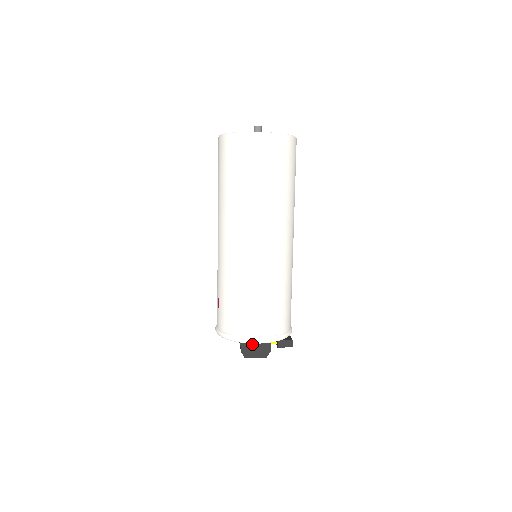
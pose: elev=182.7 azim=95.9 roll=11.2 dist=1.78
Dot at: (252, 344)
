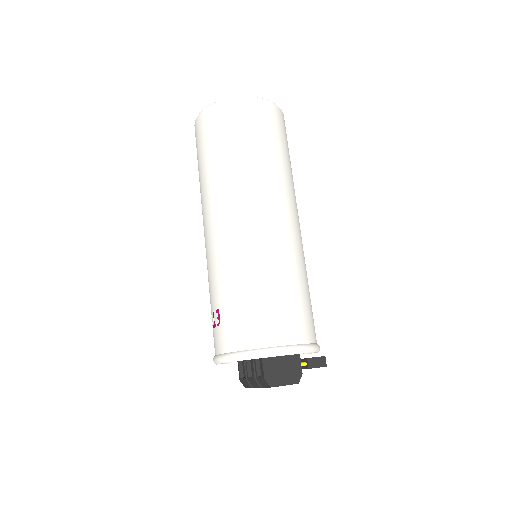
Dot at: (277, 364)
